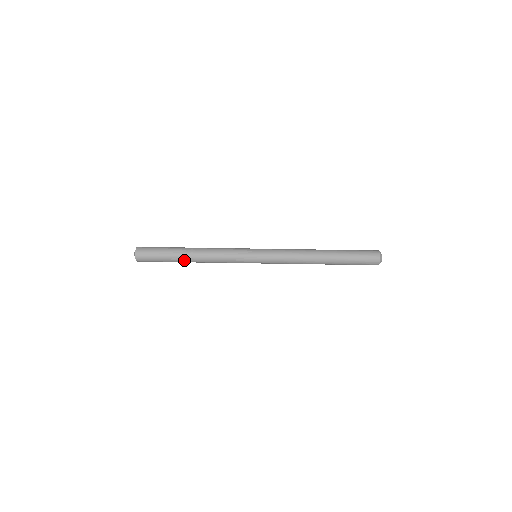
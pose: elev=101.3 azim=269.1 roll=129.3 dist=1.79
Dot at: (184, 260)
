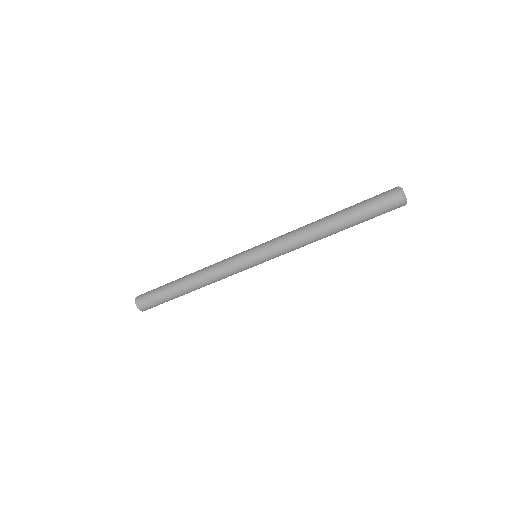
Dot at: (185, 293)
